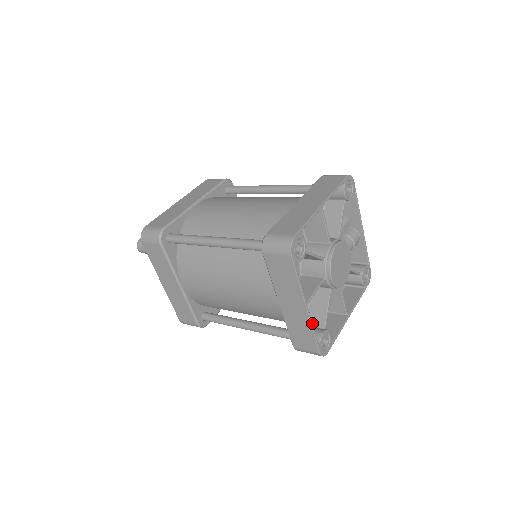
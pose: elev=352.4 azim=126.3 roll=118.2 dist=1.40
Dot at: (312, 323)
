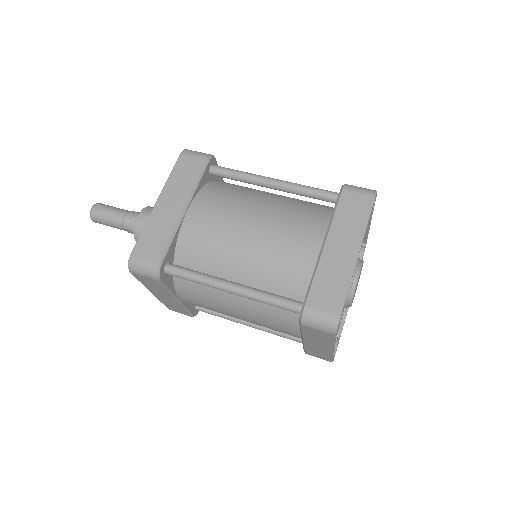
Dot at: occluded
